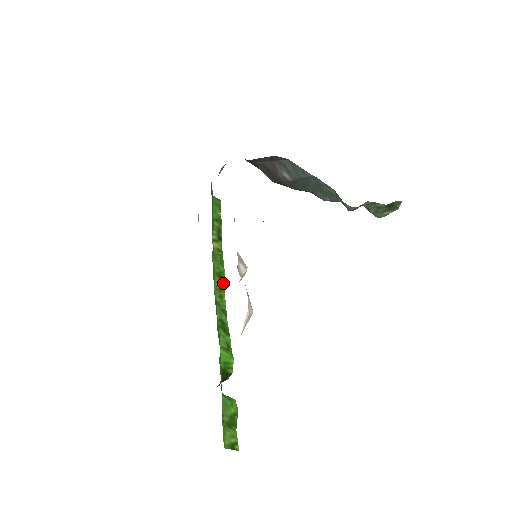
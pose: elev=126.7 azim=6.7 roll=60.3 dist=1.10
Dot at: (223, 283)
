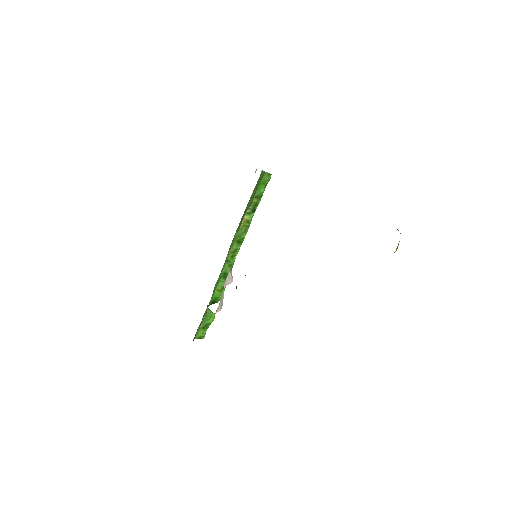
Dot at: (239, 246)
